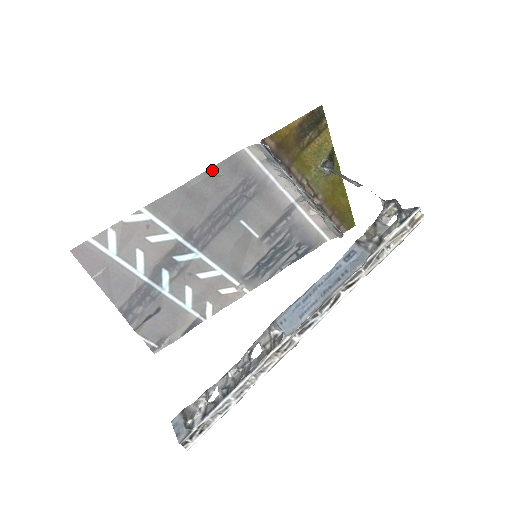
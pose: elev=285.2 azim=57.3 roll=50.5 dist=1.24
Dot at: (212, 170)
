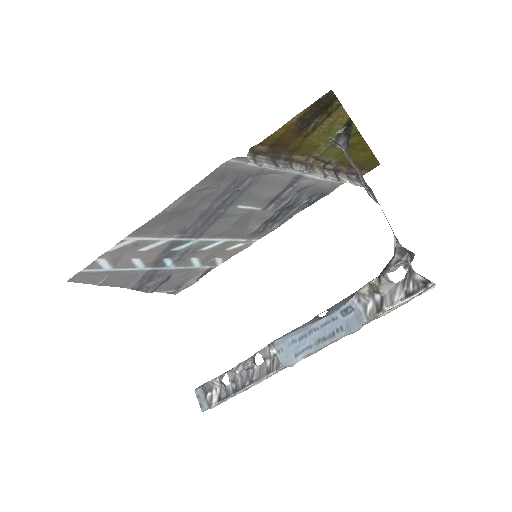
Dot at: (193, 189)
